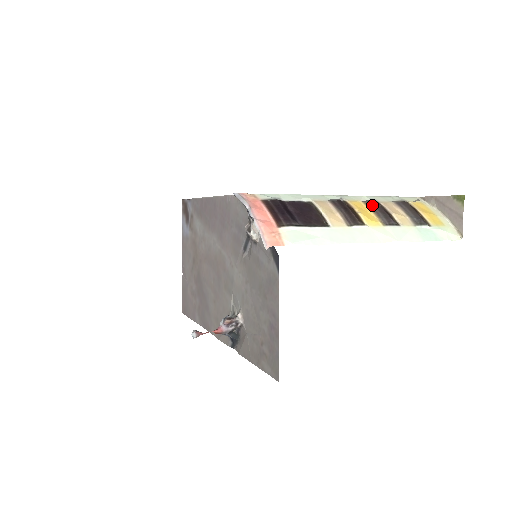
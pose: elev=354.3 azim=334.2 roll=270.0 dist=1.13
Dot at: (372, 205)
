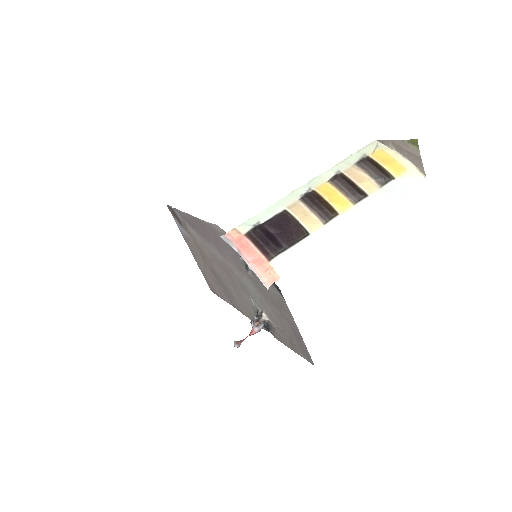
Dot at: (338, 183)
